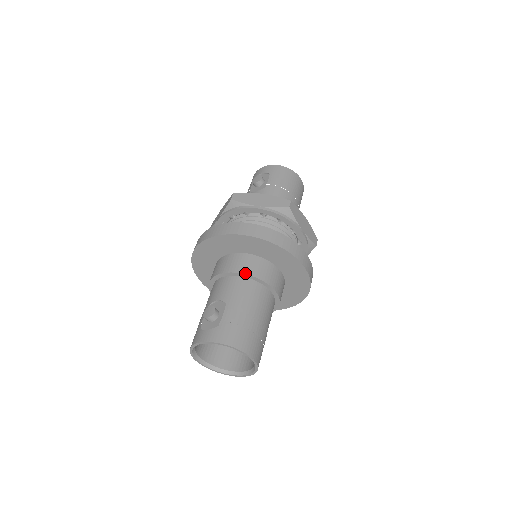
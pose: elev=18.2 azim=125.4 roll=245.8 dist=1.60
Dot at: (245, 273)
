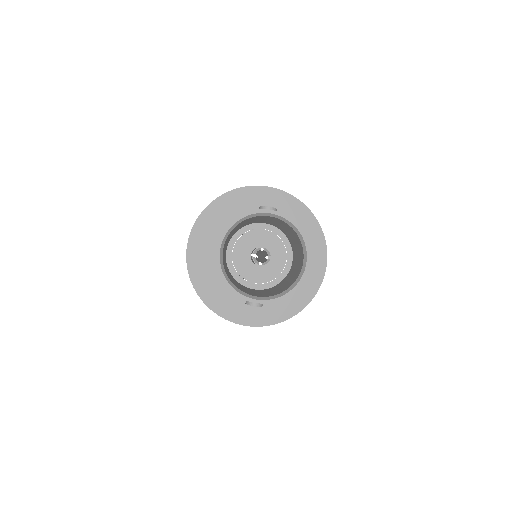
Dot at: occluded
